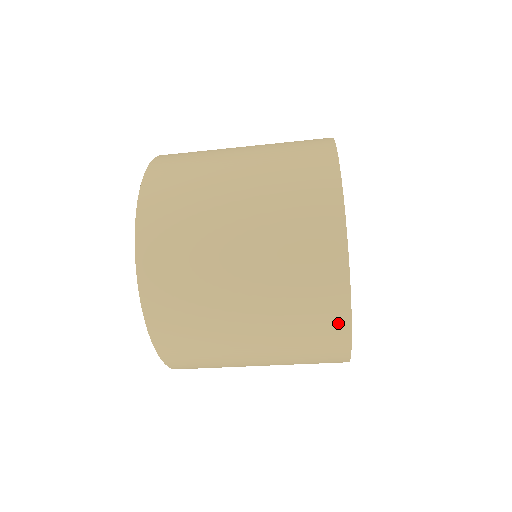
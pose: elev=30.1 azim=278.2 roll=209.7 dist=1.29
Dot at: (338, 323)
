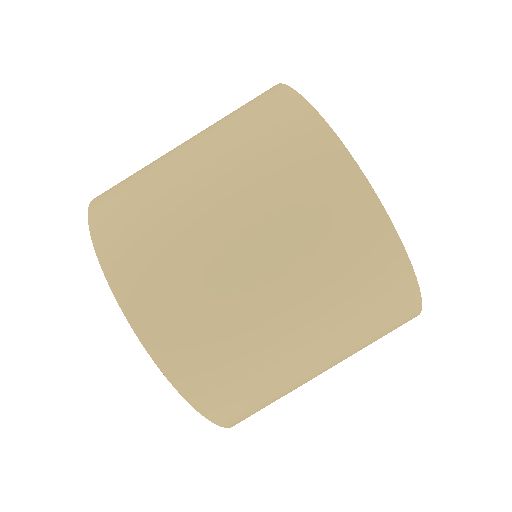
Dot at: (378, 234)
